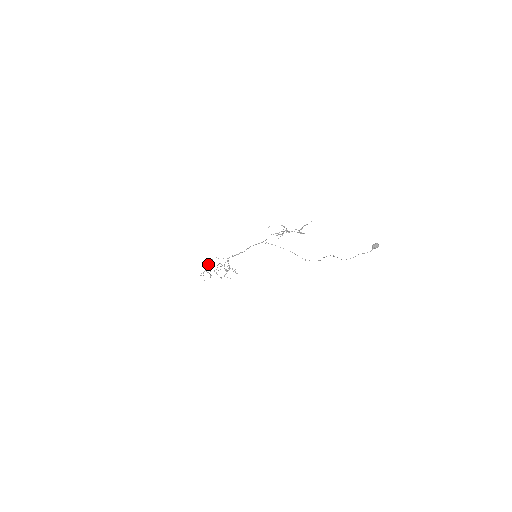
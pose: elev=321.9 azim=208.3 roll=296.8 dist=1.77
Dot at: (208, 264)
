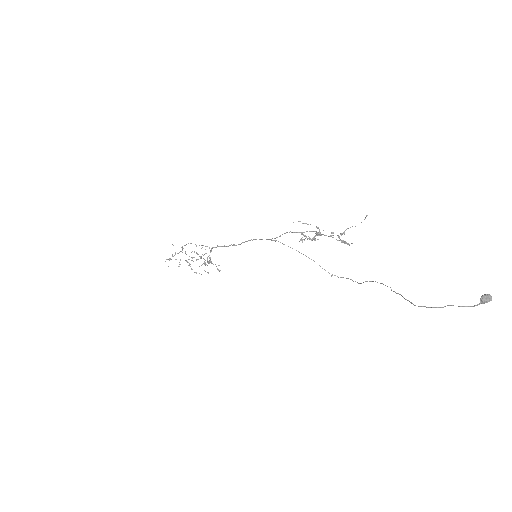
Dot at: occluded
